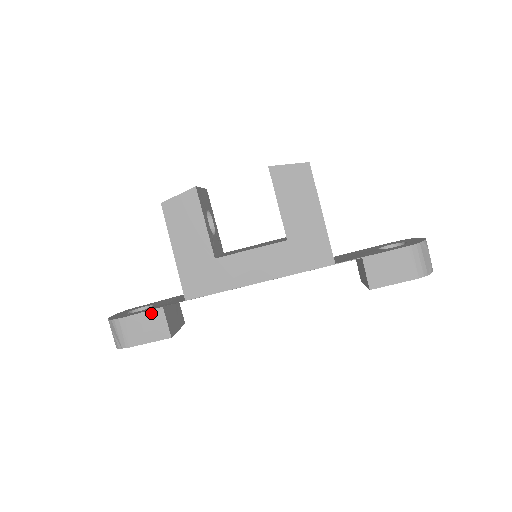
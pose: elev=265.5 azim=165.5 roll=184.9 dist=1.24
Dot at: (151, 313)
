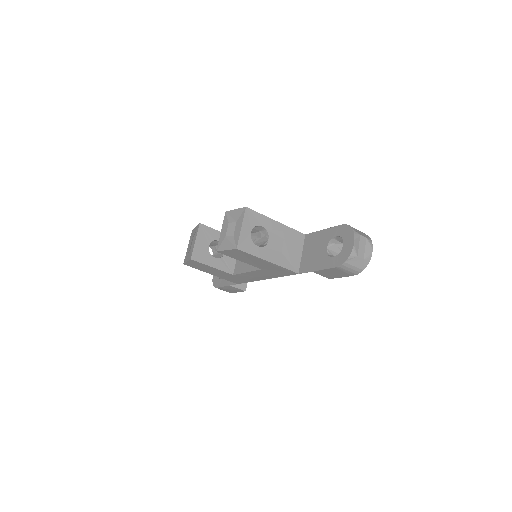
Dot at: (227, 287)
